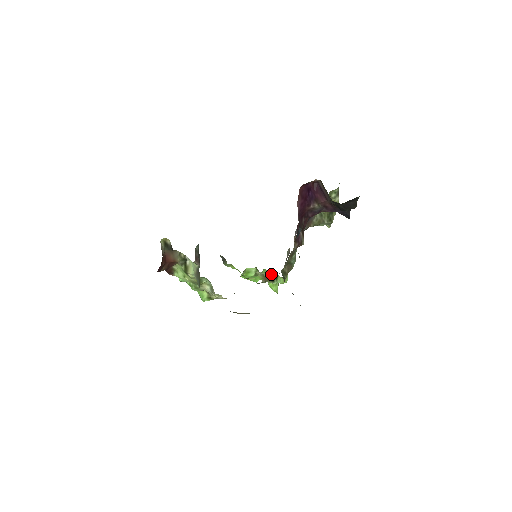
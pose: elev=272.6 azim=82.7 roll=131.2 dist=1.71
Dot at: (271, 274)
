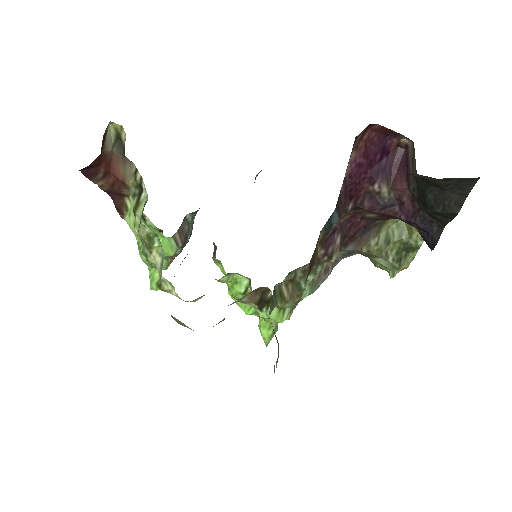
Dot at: (263, 293)
